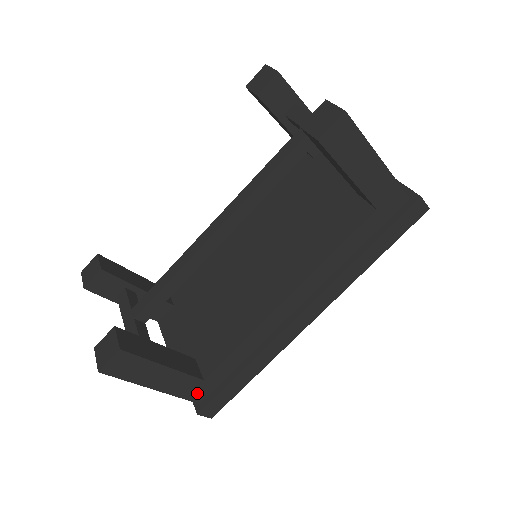
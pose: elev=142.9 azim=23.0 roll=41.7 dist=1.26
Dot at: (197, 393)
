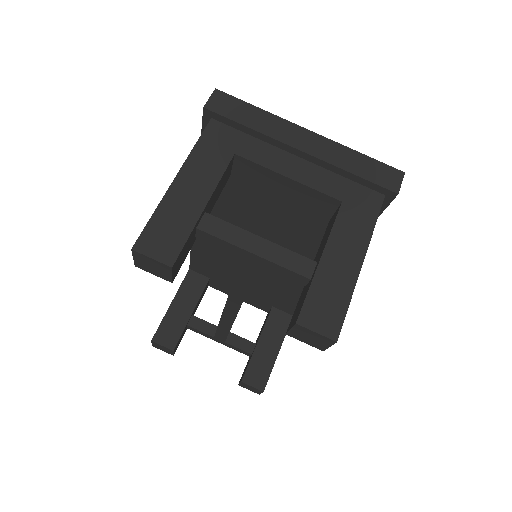
Dot at: occluded
